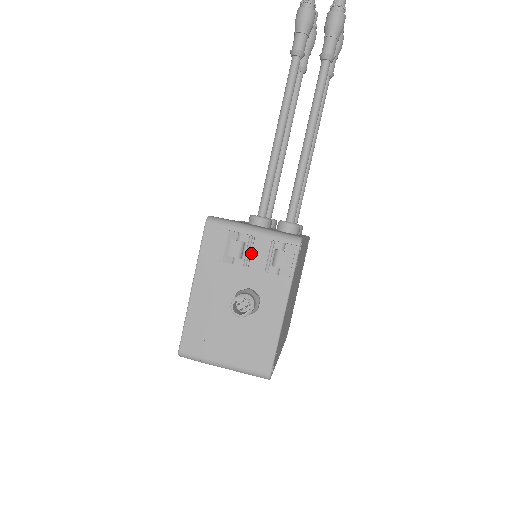
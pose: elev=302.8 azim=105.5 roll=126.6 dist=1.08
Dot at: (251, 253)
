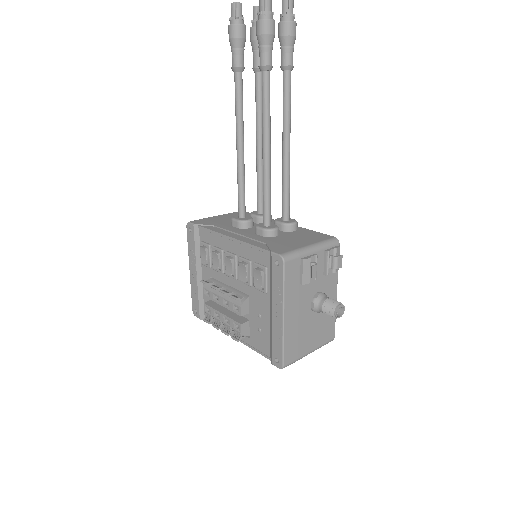
Dot at: occluded
